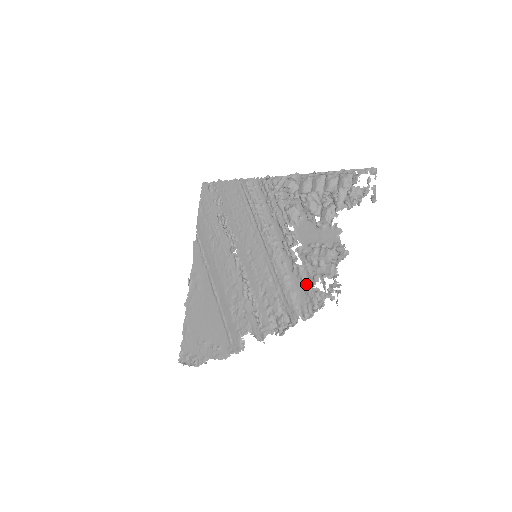
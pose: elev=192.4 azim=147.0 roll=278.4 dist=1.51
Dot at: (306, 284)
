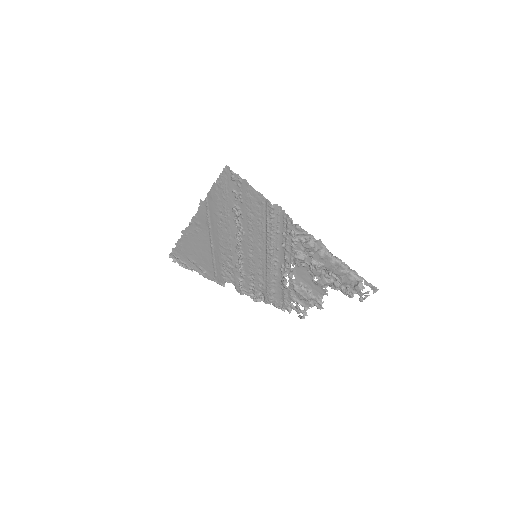
Dot at: (285, 296)
